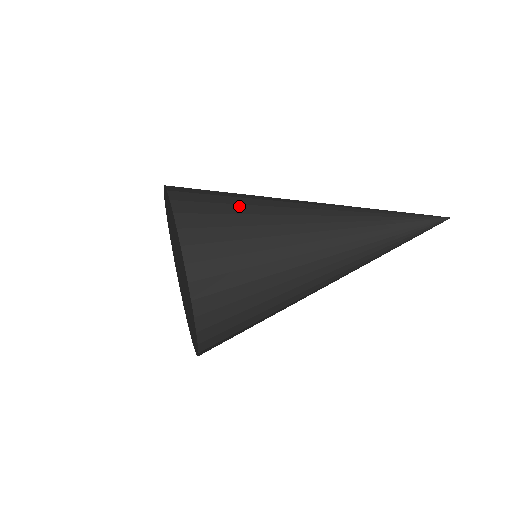
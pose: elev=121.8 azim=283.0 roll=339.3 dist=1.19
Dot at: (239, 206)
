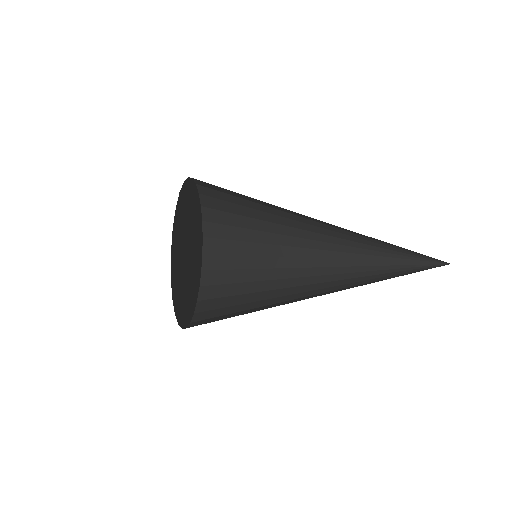
Dot at: (256, 221)
